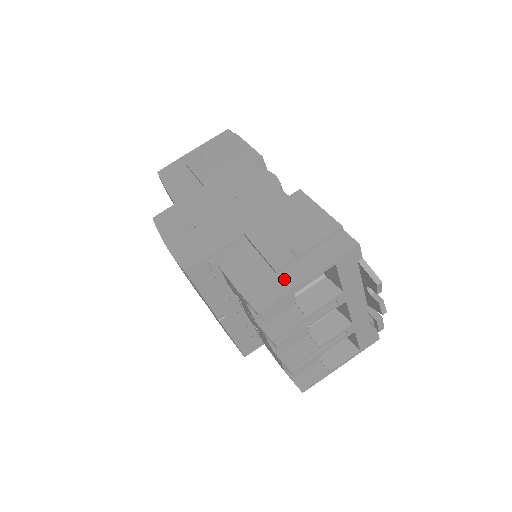
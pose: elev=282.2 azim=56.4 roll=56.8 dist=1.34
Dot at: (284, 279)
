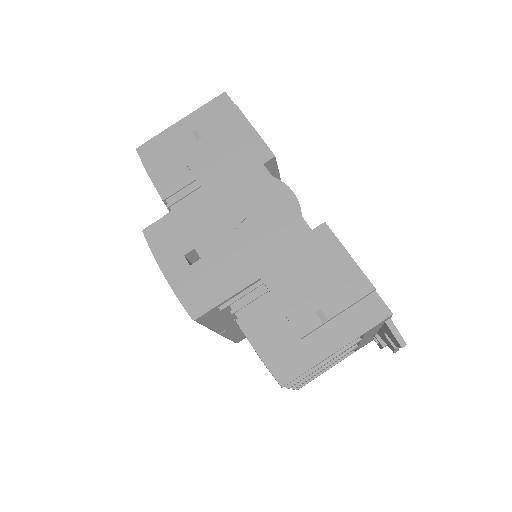
Dot at: (310, 348)
